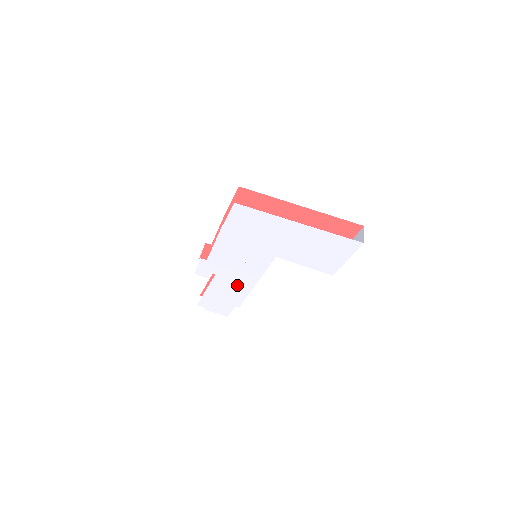
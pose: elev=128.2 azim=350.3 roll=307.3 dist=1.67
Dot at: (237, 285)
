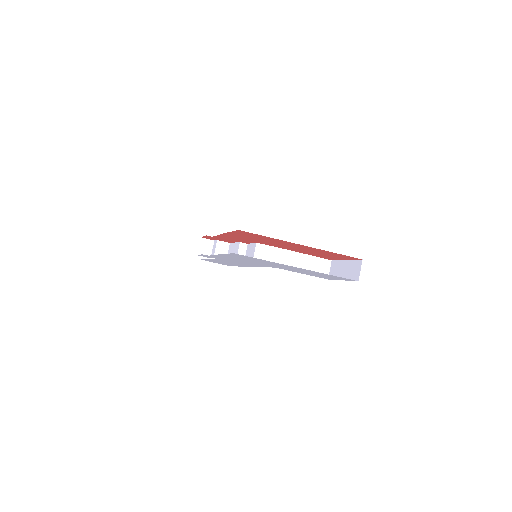
Dot at: occluded
